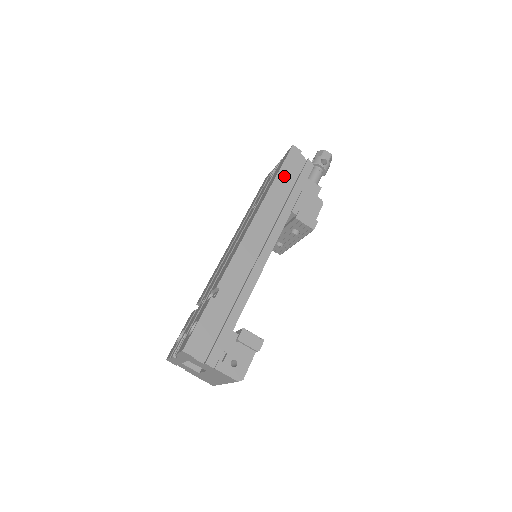
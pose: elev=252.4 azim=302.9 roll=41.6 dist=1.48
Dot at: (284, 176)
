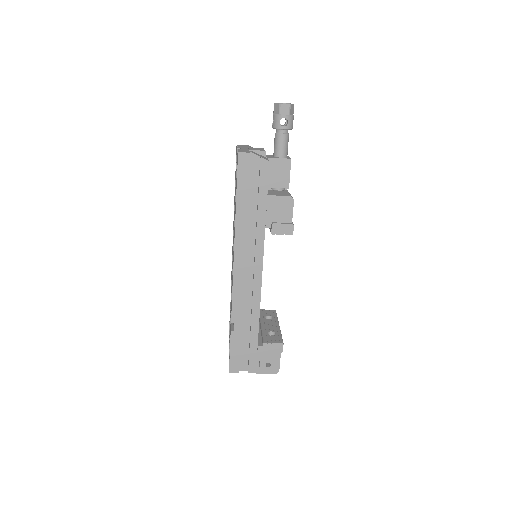
Dot at: (244, 195)
